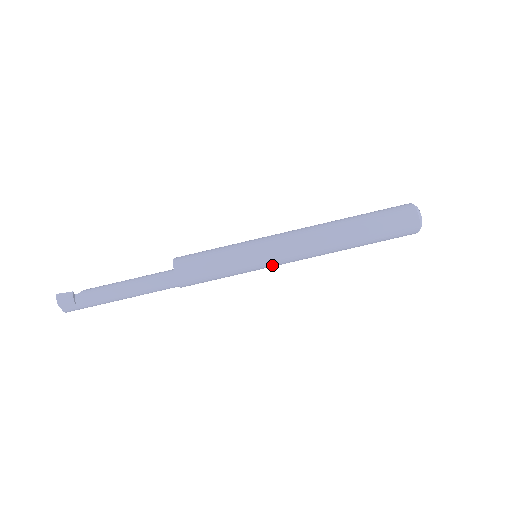
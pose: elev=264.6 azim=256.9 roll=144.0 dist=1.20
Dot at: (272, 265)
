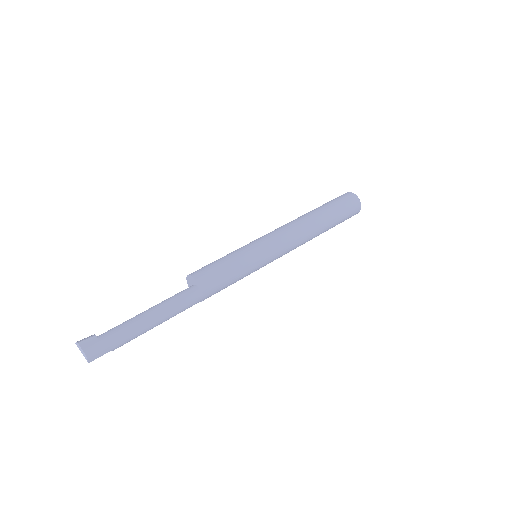
Dot at: (270, 246)
